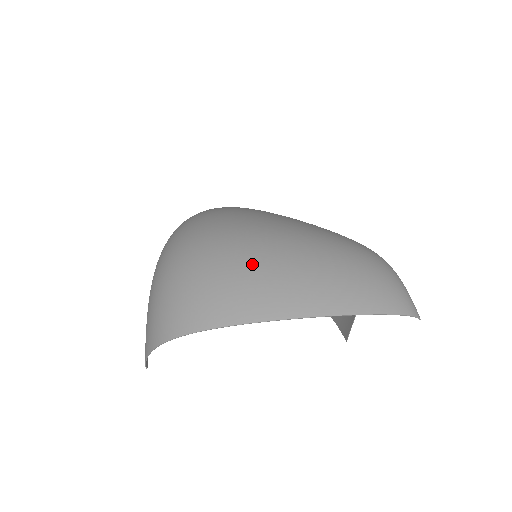
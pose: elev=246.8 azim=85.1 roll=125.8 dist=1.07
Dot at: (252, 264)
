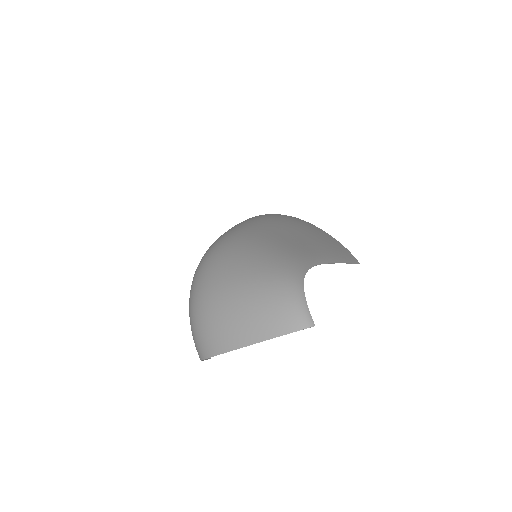
Dot at: (222, 316)
